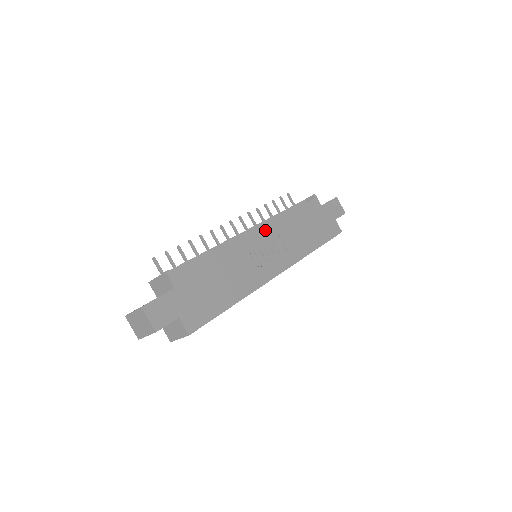
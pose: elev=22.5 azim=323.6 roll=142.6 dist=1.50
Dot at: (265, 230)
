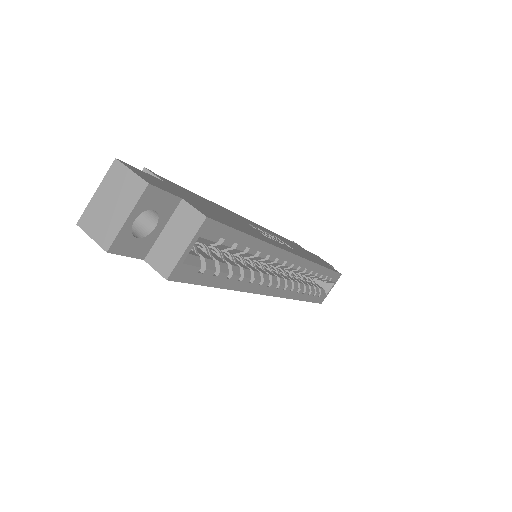
Dot at: (258, 225)
